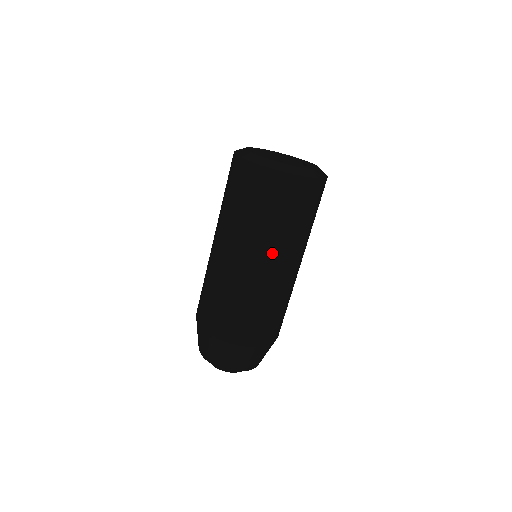
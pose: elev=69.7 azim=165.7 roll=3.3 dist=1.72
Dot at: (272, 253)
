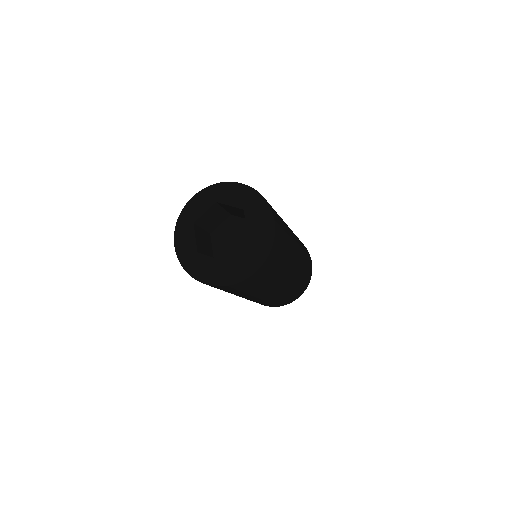
Dot at: (263, 294)
